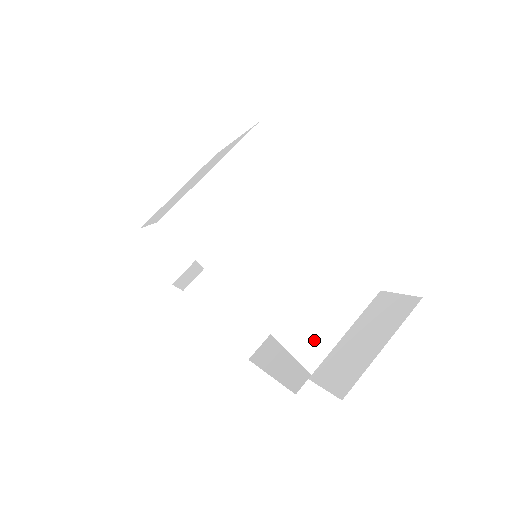
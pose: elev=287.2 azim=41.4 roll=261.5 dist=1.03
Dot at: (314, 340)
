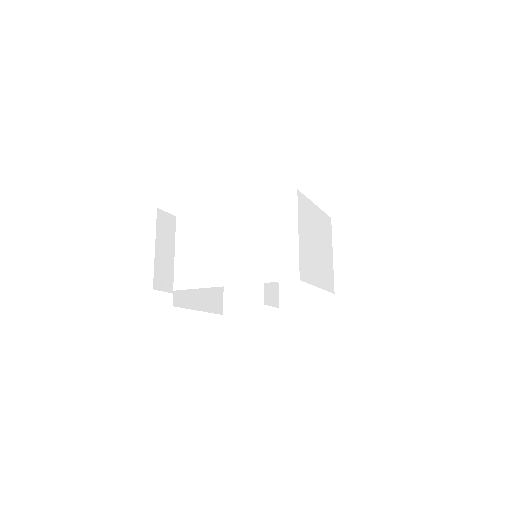
Dot at: (284, 263)
